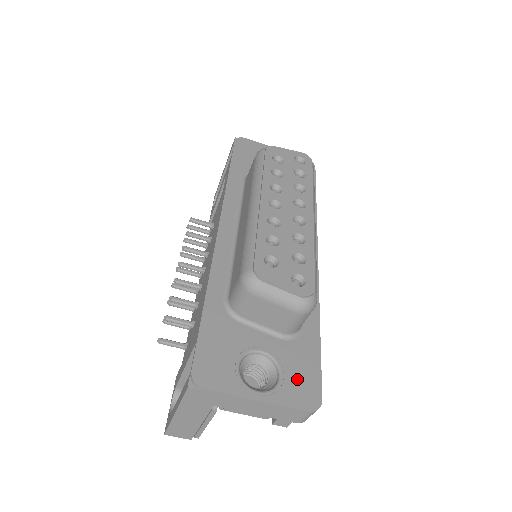
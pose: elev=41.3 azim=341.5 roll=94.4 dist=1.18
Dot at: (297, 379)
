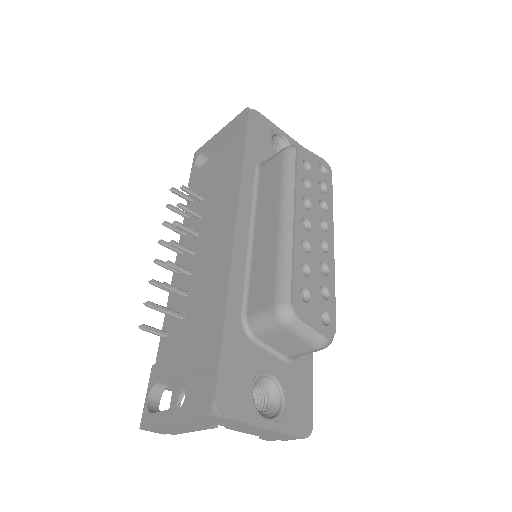
Dot at: (296, 405)
